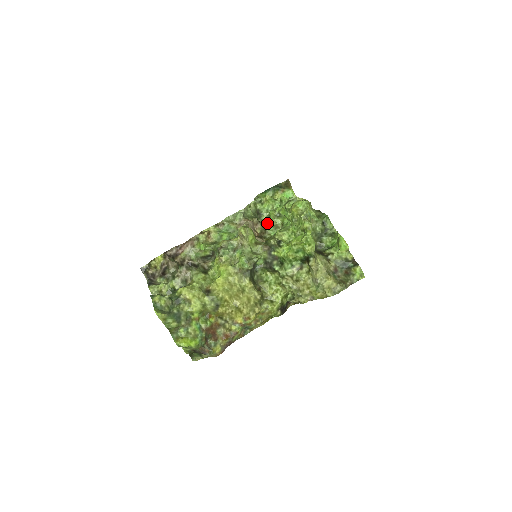
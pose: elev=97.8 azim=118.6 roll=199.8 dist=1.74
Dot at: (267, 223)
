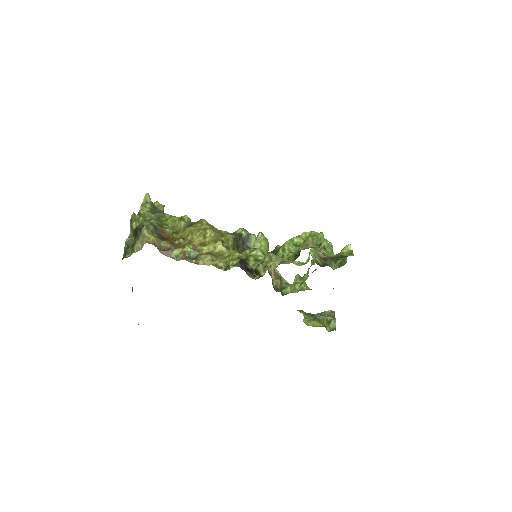
Dot at: occluded
